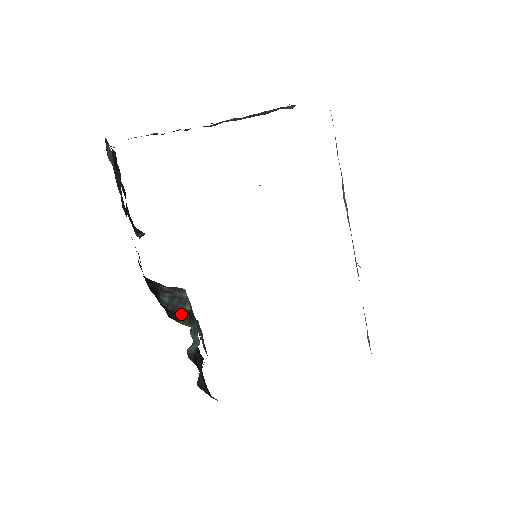
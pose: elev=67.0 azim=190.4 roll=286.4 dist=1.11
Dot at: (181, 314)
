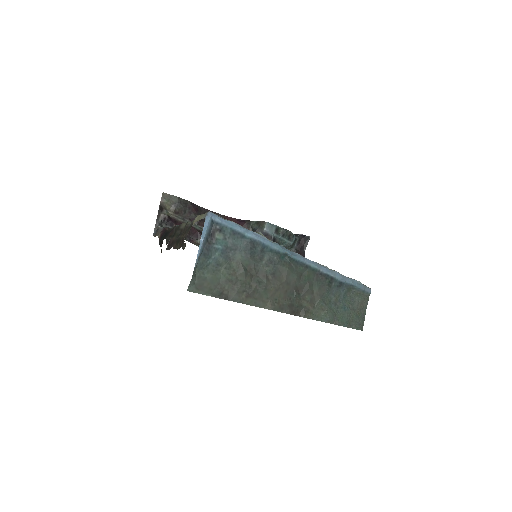
Dot at: occluded
